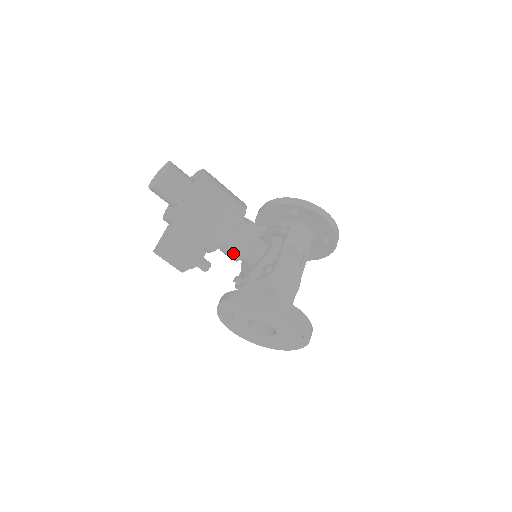
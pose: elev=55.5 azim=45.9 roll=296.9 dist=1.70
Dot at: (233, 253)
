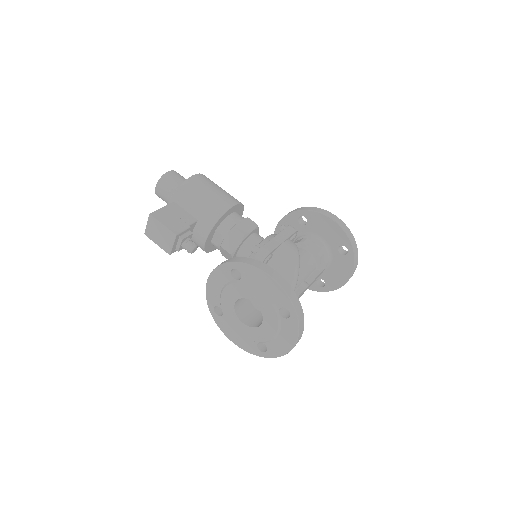
Dot at: (226, 245)
